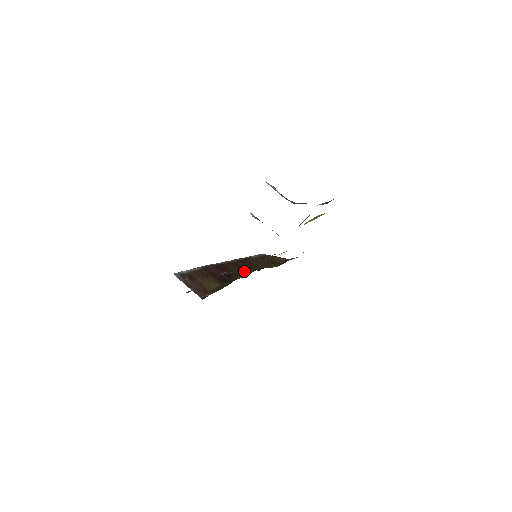
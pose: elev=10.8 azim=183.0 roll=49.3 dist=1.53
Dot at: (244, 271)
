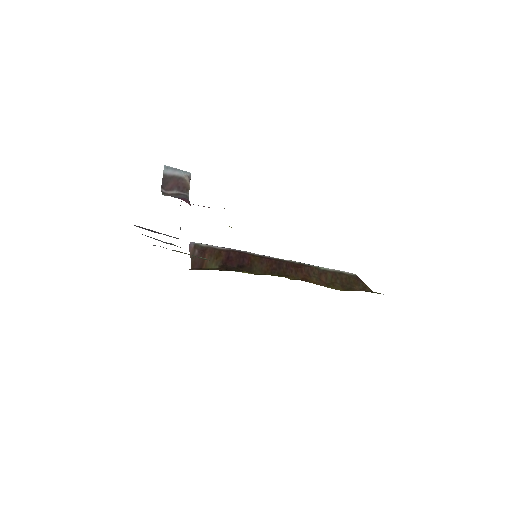
Dot at: (269, 271)
